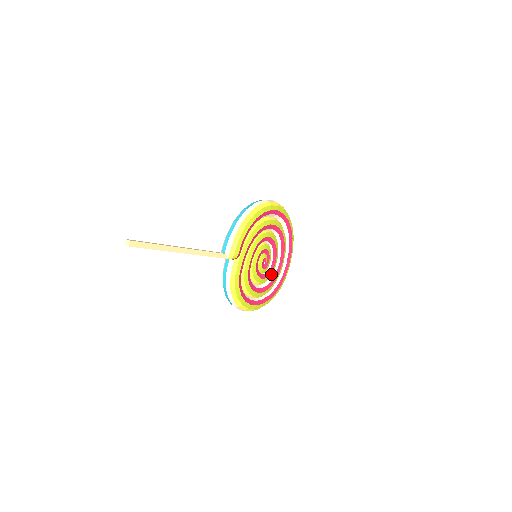
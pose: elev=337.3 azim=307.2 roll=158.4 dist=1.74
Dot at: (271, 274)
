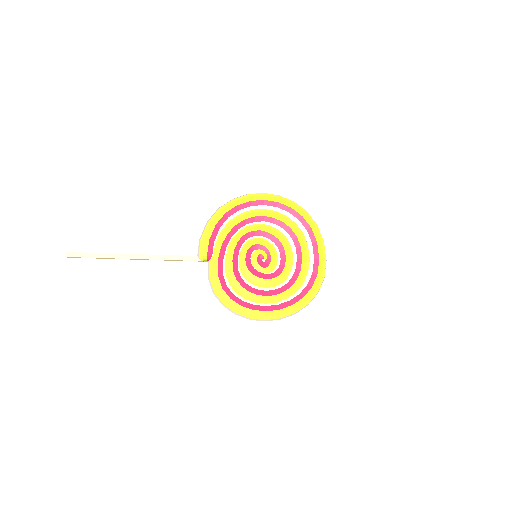
Dot at: (284, 273)
